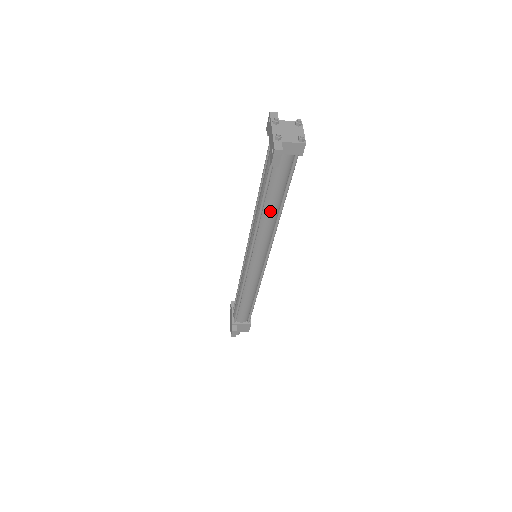
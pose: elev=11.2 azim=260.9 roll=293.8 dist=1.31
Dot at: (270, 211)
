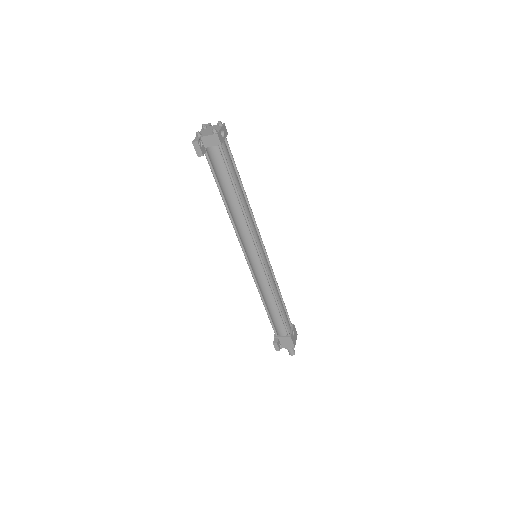
Dot at: (232, 203)
